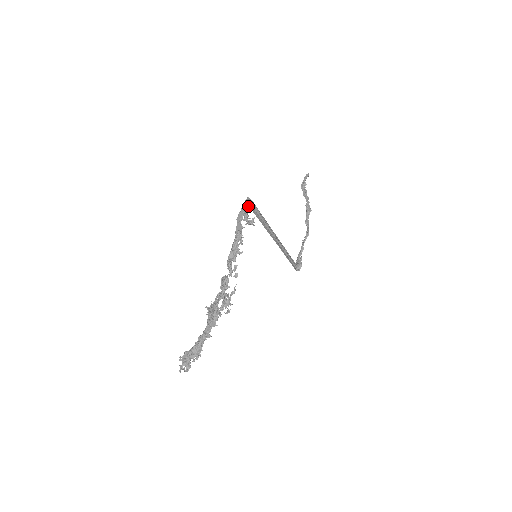
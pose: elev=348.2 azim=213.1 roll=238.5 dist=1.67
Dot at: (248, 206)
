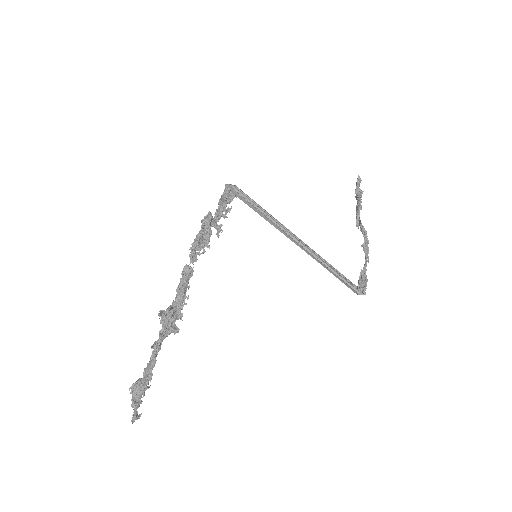
Dot at: (228, 190)
